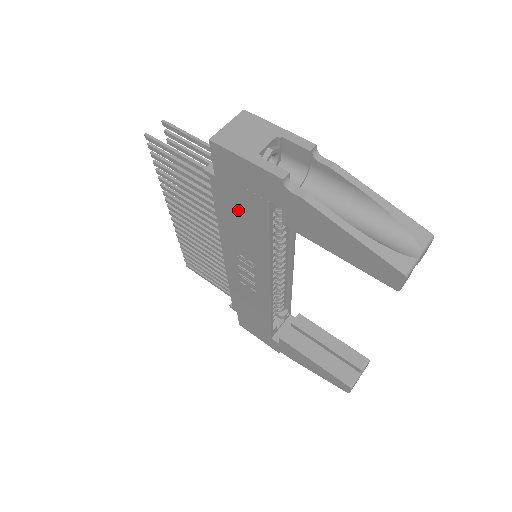
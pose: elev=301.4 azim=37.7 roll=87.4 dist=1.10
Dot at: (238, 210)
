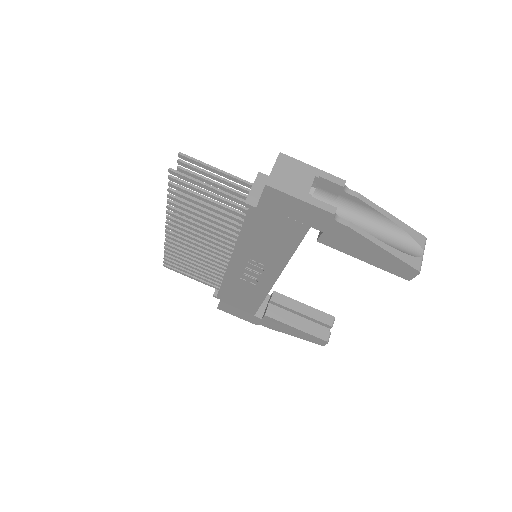
Dot at: (270, 231)
